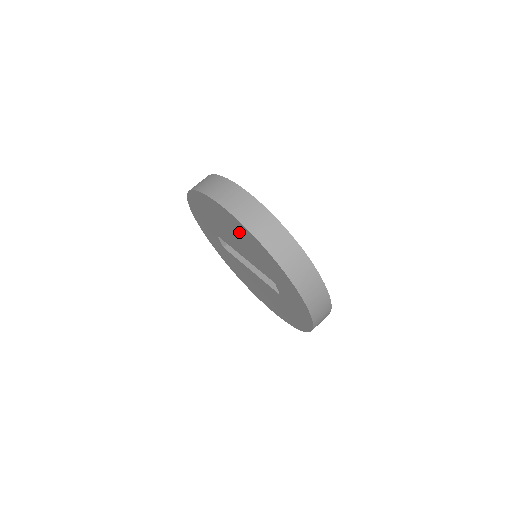
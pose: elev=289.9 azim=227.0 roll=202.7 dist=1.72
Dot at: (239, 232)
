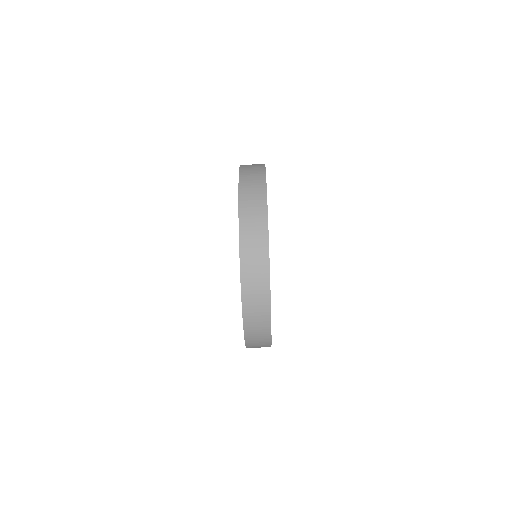
Dot at: occluded
